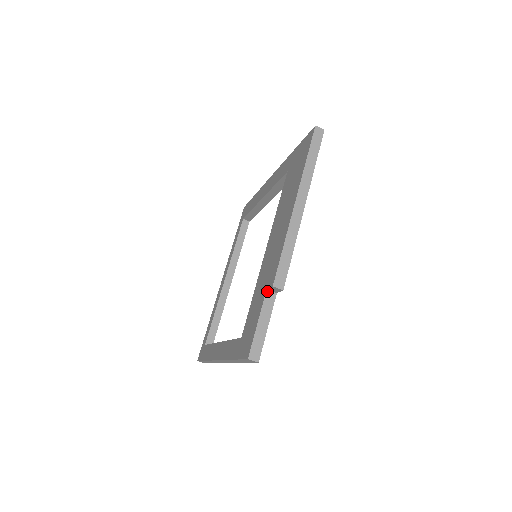
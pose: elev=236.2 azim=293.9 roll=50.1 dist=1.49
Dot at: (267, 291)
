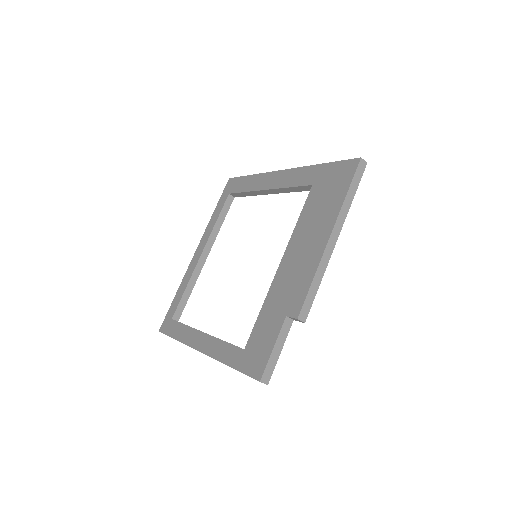
Dot at: (286, 318)
